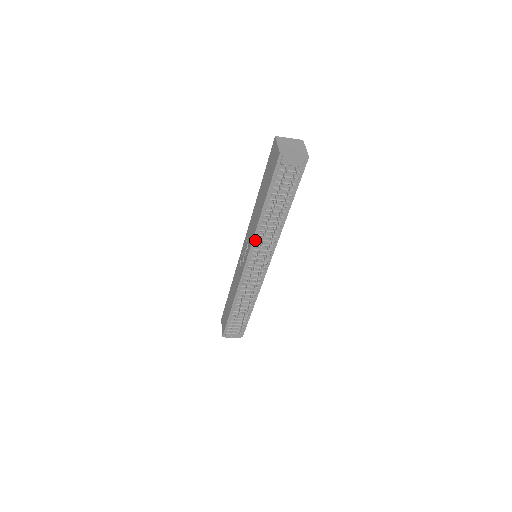
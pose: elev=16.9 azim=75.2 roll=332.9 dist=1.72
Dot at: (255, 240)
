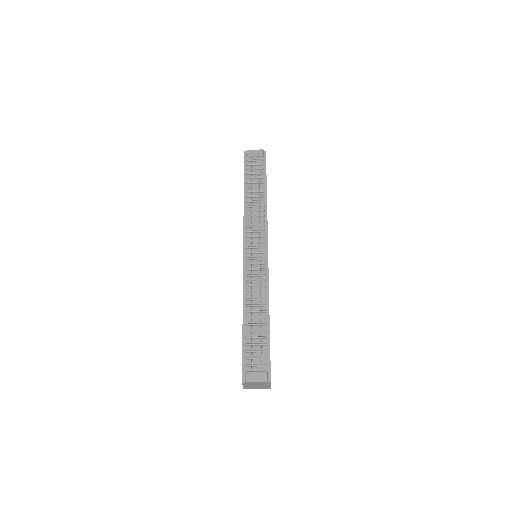
Dot at: (246, 223)
